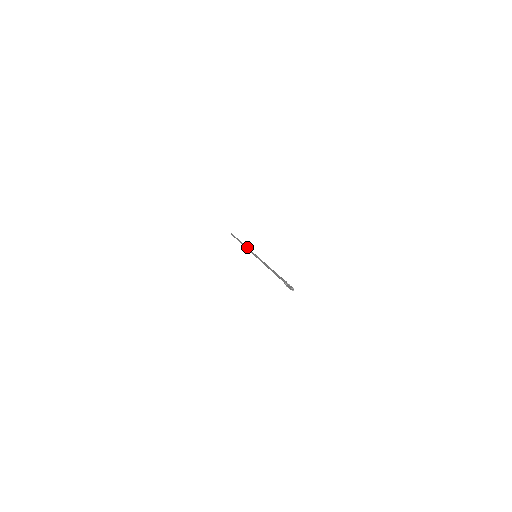
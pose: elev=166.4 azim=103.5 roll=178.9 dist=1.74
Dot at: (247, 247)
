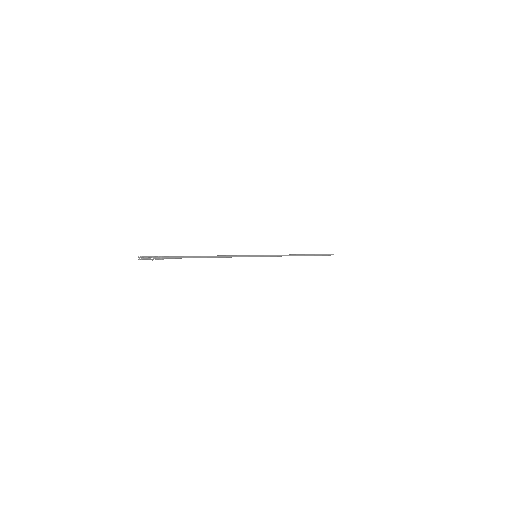
Dot at: occluded
